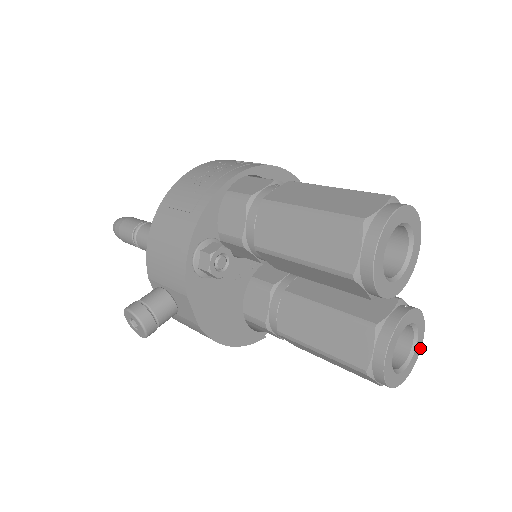
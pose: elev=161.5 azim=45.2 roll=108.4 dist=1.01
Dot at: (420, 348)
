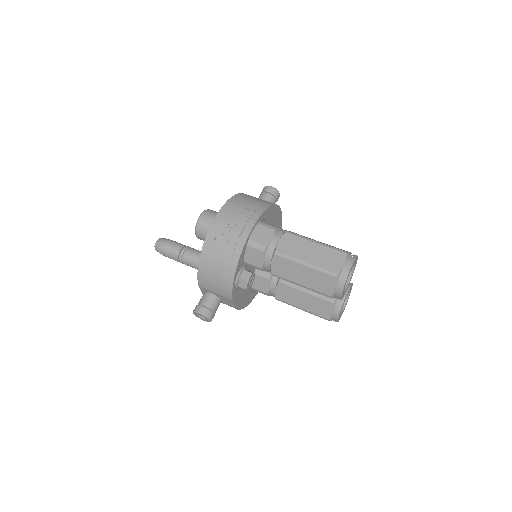
Dot at: occluded
